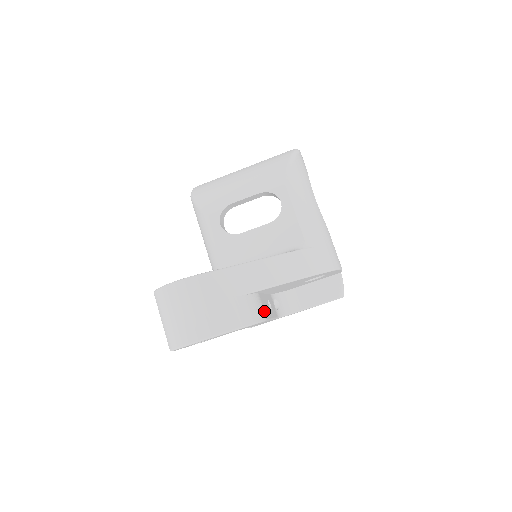
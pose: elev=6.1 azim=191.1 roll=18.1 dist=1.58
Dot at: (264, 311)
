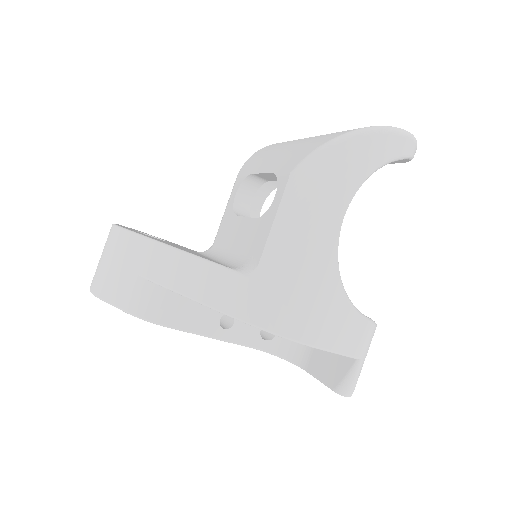
Dot at: (172, 315)
